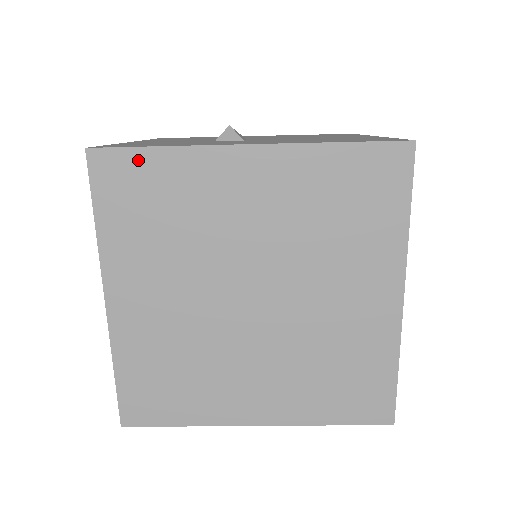
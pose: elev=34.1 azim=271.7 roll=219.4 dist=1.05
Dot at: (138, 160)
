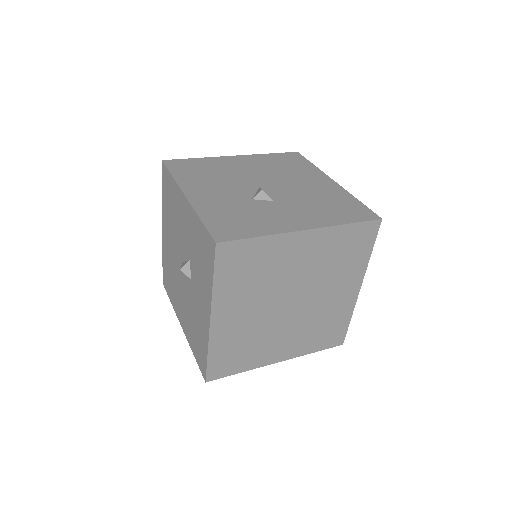
Dot at: (245, 245)
